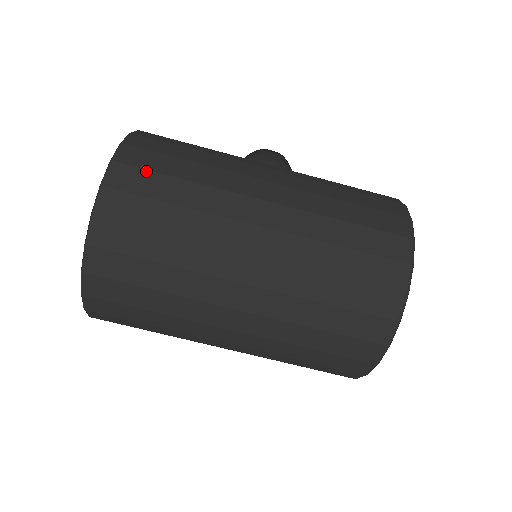
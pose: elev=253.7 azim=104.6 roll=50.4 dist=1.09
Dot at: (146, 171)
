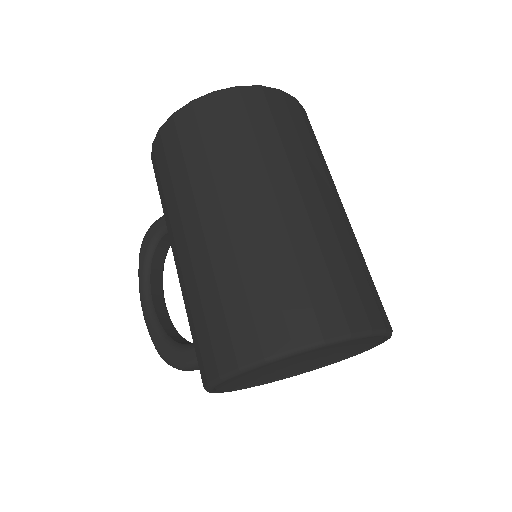
Dot at: occluded
